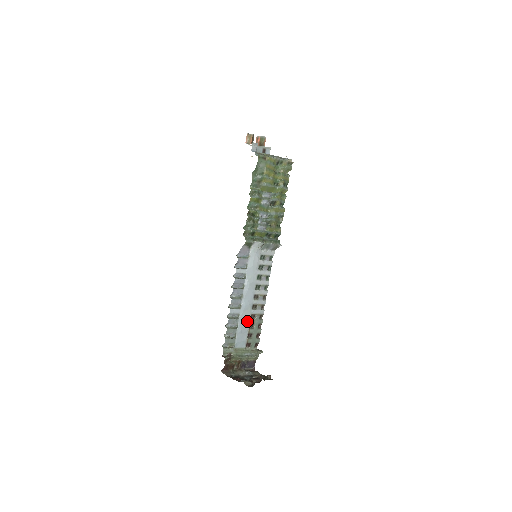
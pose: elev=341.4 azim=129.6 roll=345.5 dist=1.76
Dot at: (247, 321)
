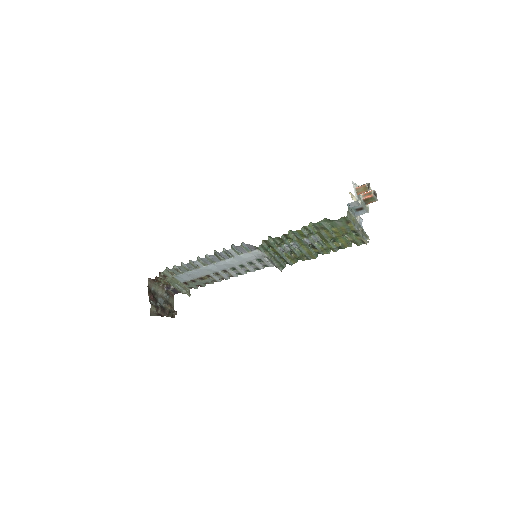
Dot at: (201, 275)
